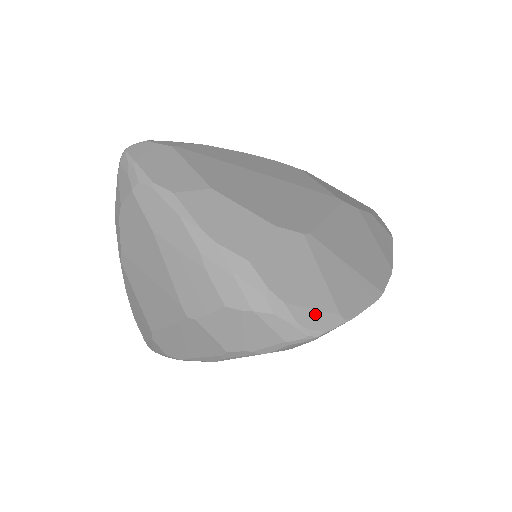
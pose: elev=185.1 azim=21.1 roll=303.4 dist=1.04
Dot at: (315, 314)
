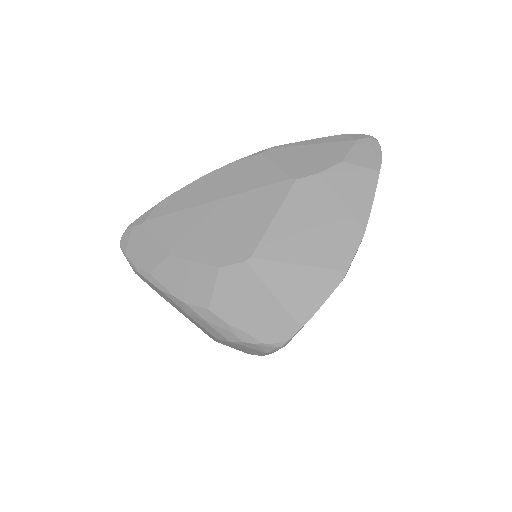
Dot at: (273, 330)
